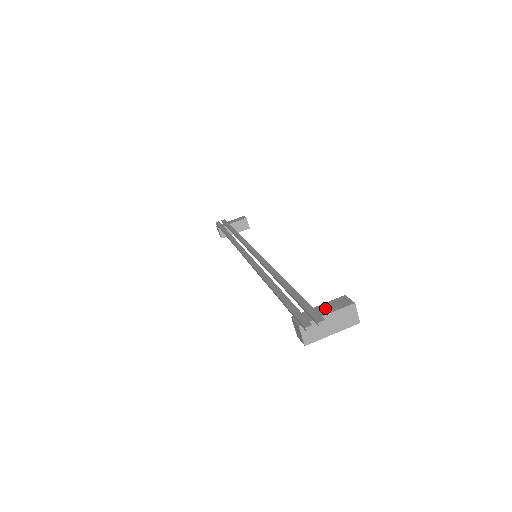
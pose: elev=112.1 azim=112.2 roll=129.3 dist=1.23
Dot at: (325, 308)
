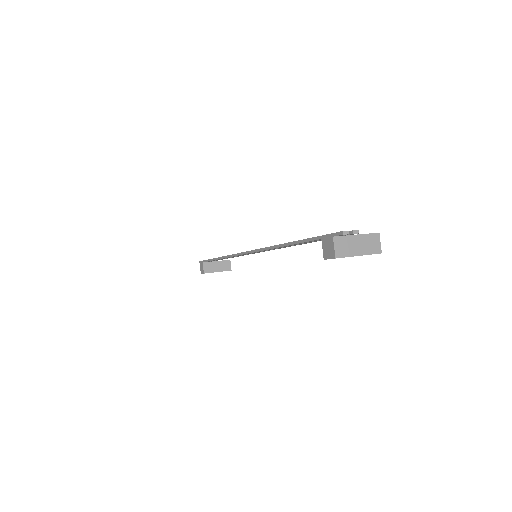
Dot at: occluded
